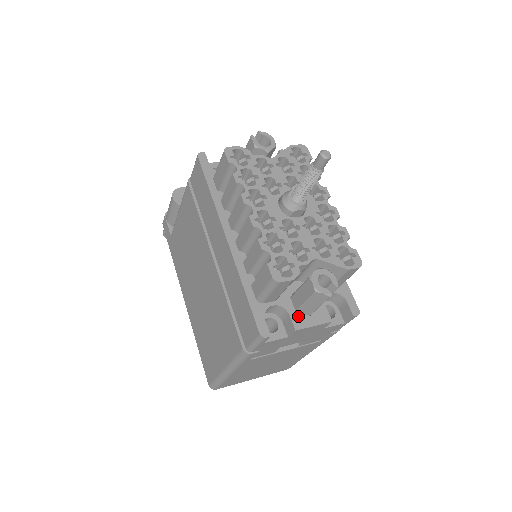
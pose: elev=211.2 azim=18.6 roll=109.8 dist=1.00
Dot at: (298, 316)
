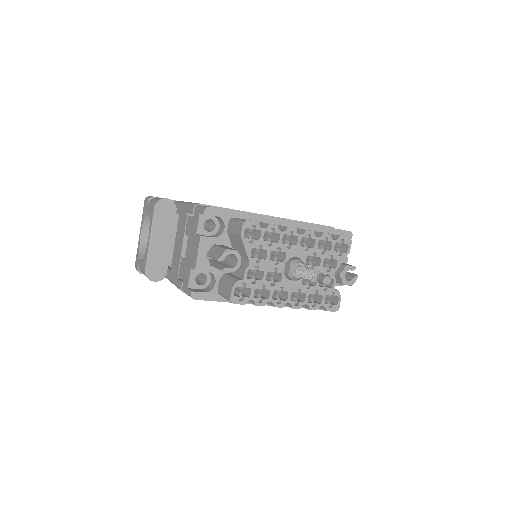
Dot at: occluded
